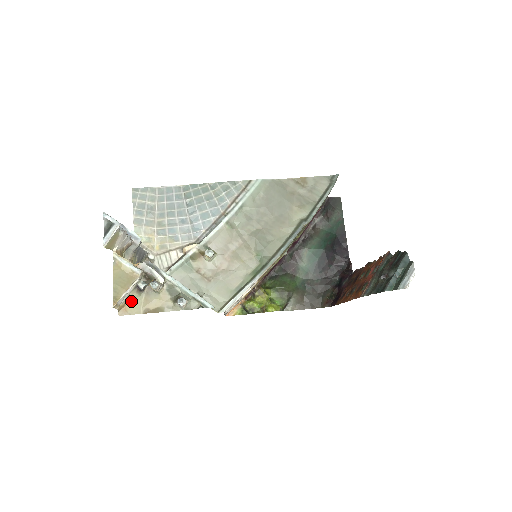
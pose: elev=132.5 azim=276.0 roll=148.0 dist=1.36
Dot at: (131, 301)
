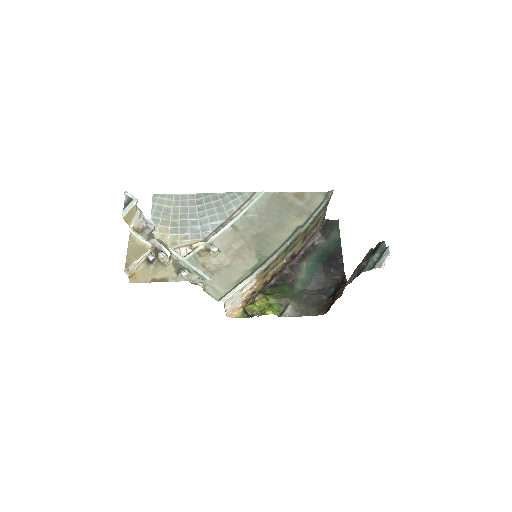
Dot at: (141, 271)
